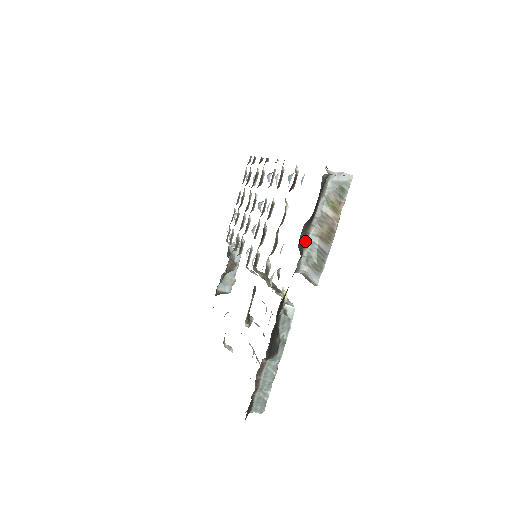
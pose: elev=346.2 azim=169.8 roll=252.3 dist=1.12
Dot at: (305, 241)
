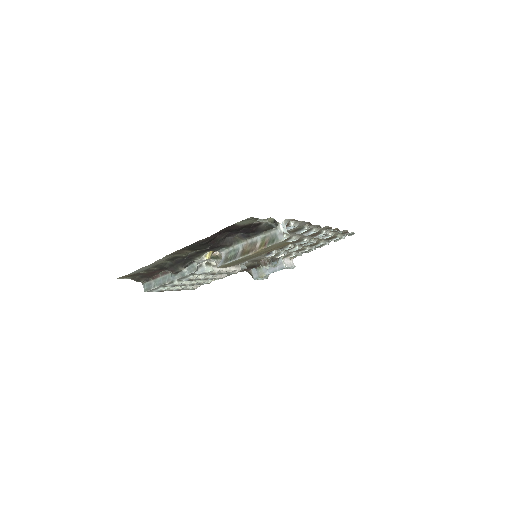
Dot at: (236, 243)
